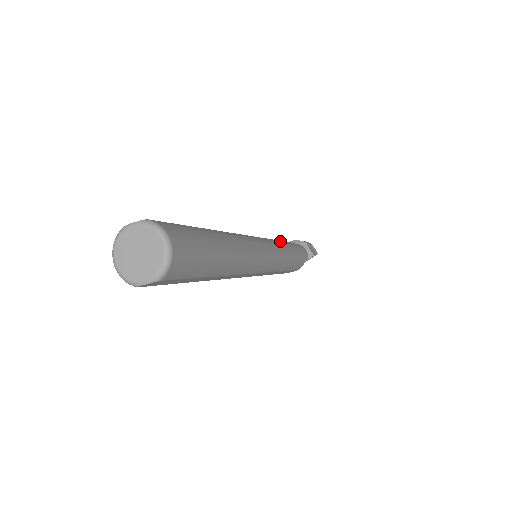
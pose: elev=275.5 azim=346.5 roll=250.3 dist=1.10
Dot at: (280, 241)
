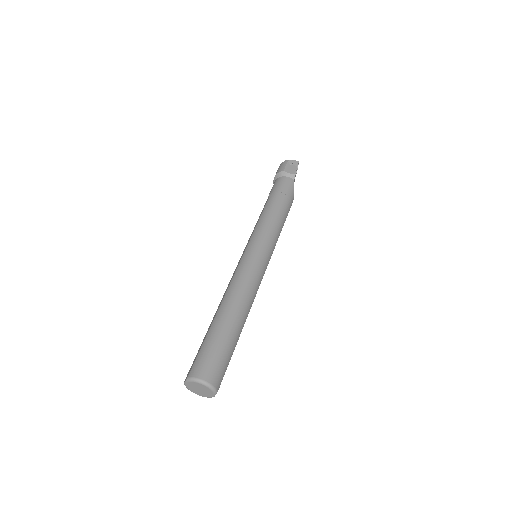
Dot at: (262, 217)
